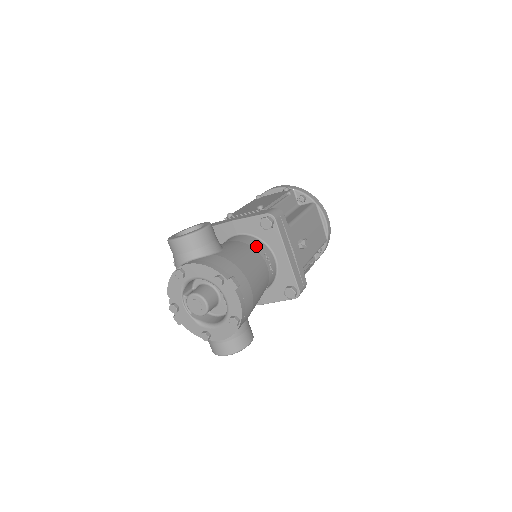
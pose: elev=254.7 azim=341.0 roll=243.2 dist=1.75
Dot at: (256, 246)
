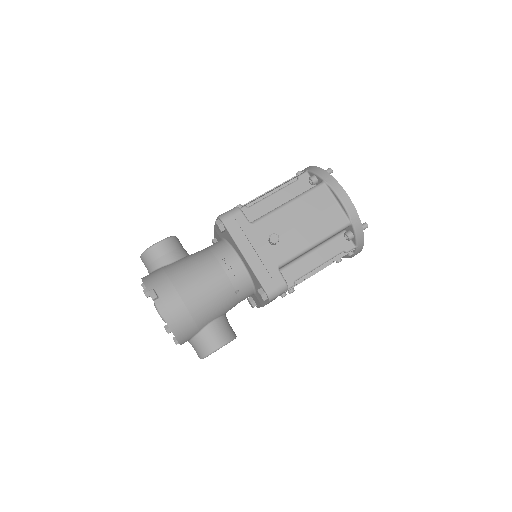
Dot at: (217, 251)
